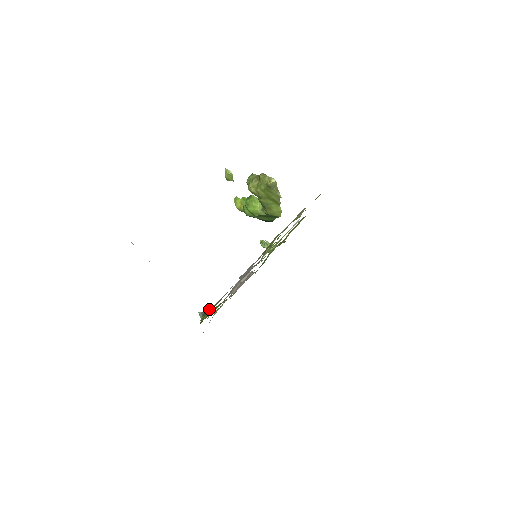
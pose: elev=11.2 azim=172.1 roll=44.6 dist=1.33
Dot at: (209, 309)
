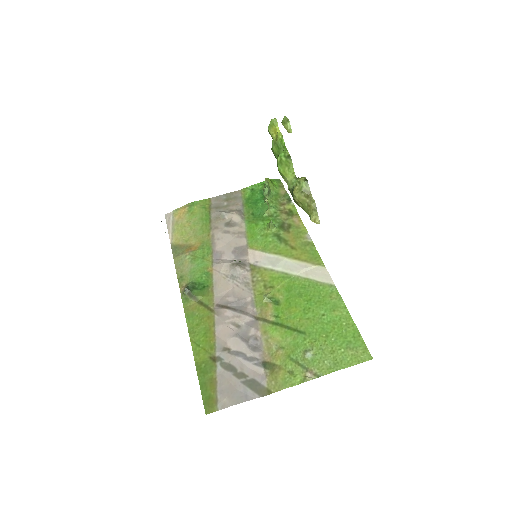
Dot at: (207, 377)
